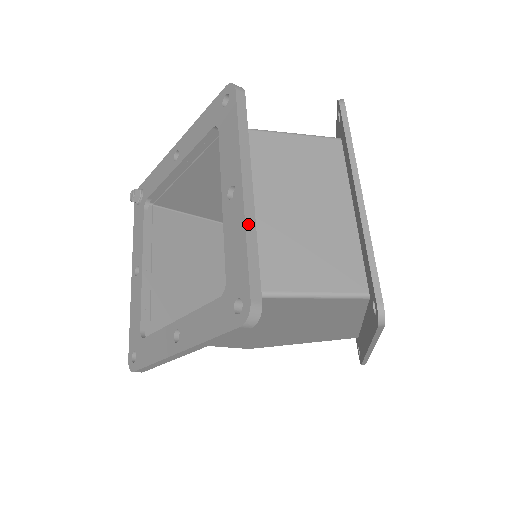
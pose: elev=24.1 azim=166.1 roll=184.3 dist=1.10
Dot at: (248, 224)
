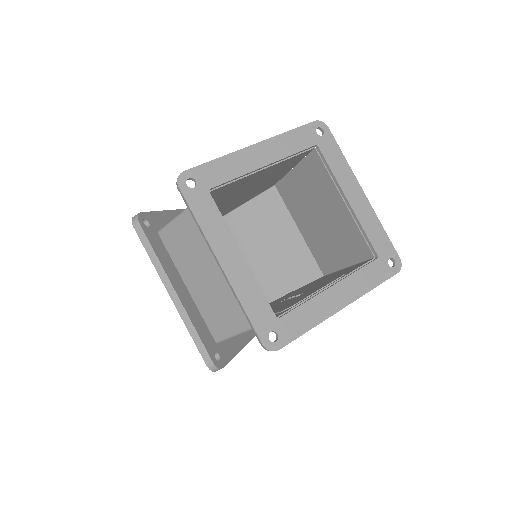
Dot at: (184, 320)
